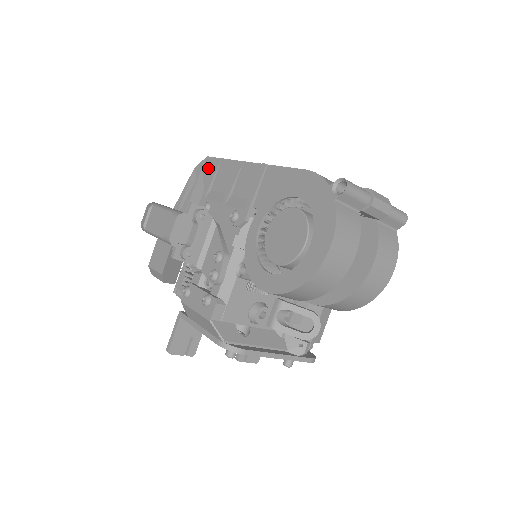
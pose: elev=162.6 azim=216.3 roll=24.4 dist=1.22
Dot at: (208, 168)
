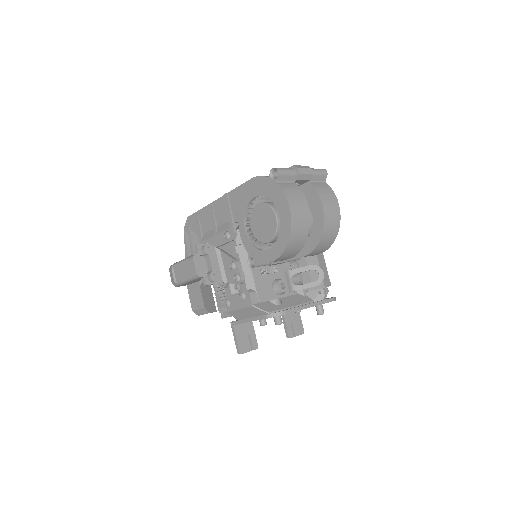
Dot at: (192, 223)
